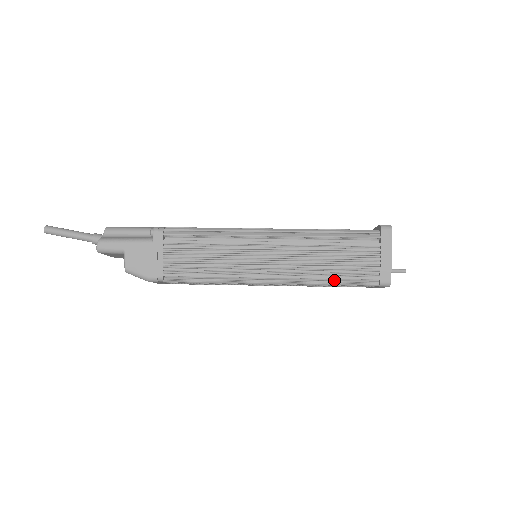
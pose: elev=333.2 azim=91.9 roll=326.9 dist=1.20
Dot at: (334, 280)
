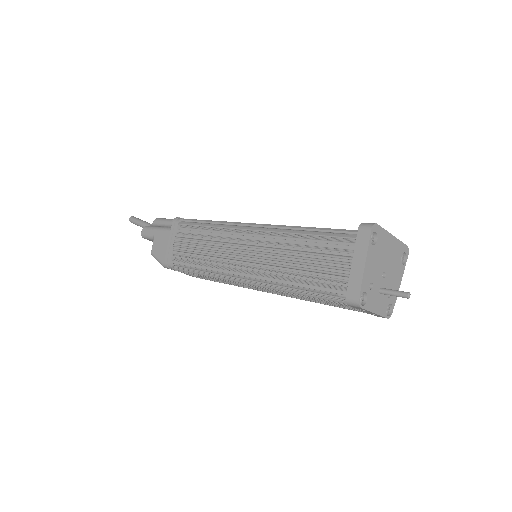
Dot at: (303, 289)
